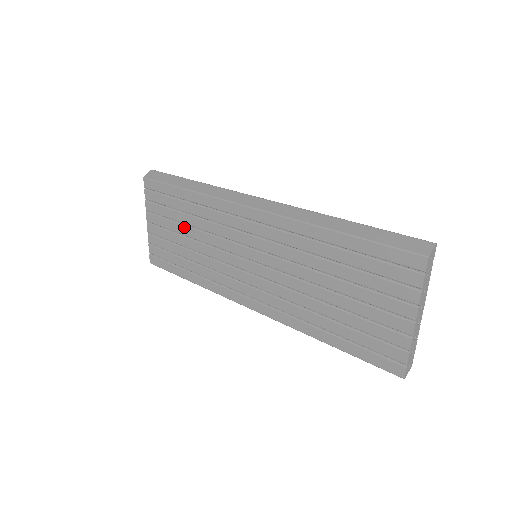
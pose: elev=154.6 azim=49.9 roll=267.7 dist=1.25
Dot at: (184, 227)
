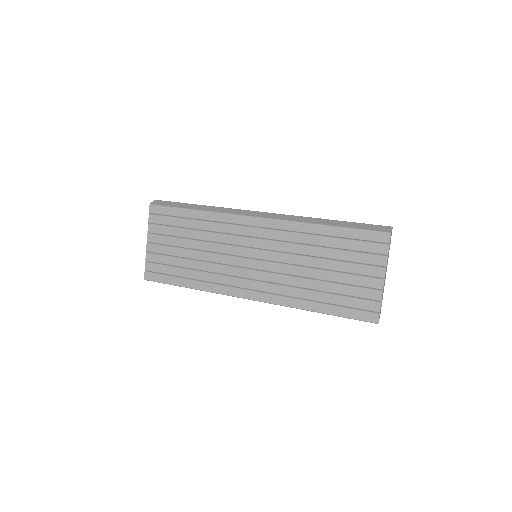
Dot at: (189, 241)
